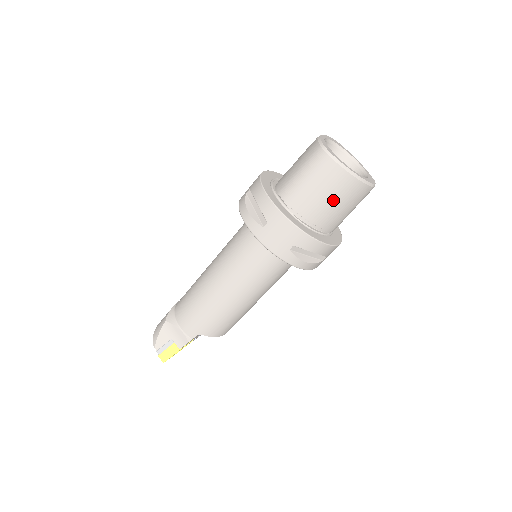
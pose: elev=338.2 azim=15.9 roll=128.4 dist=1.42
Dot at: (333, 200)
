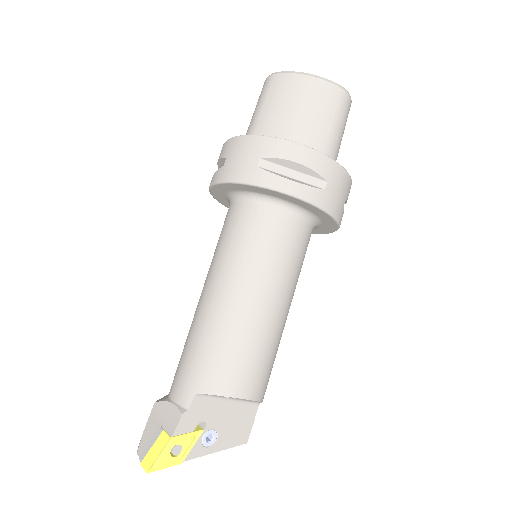
Dot at: (295, 109)
